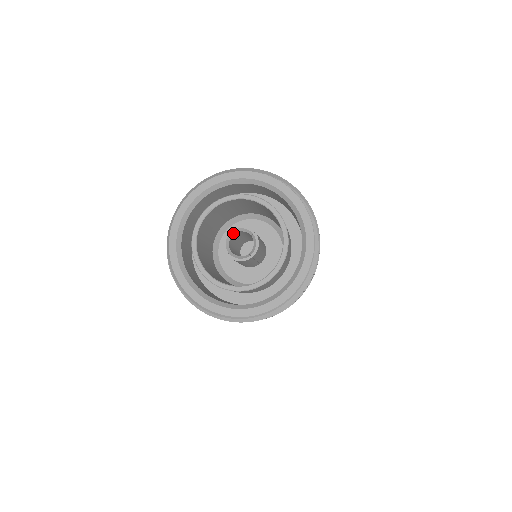
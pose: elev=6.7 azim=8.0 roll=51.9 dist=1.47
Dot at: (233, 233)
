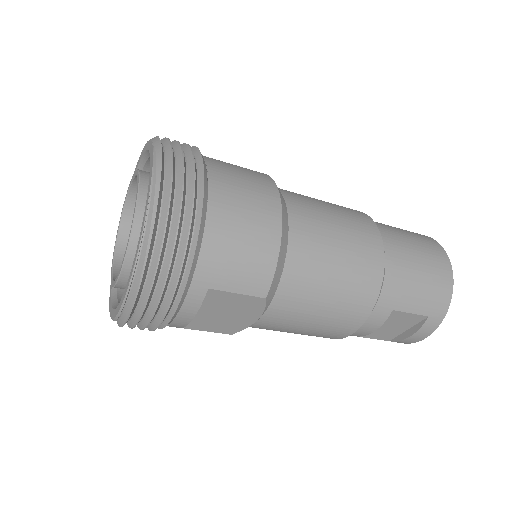
Dot at: occluded
